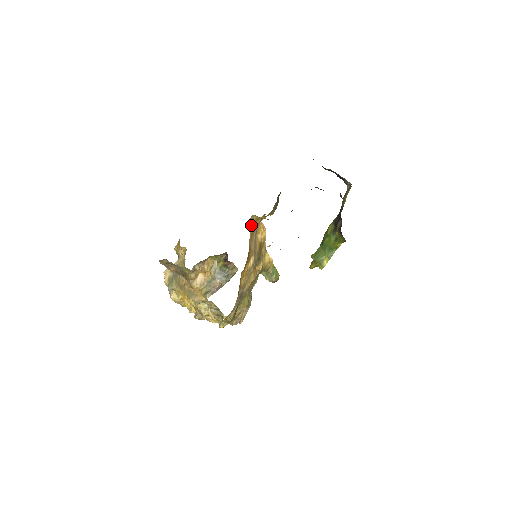
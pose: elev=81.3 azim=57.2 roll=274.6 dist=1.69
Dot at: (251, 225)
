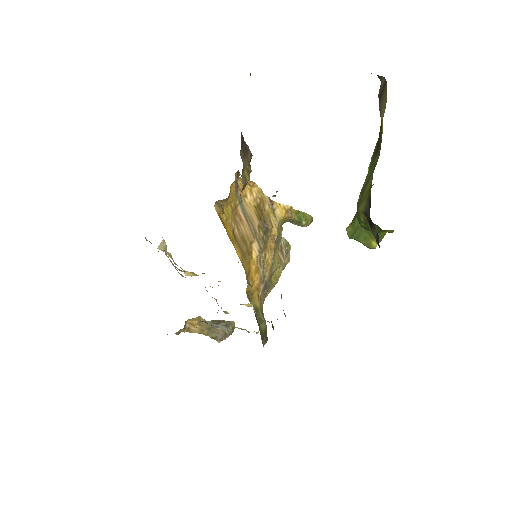
Dot at: (224, 208)
